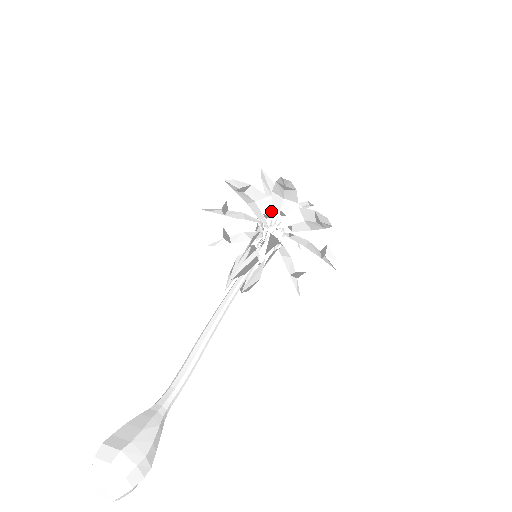
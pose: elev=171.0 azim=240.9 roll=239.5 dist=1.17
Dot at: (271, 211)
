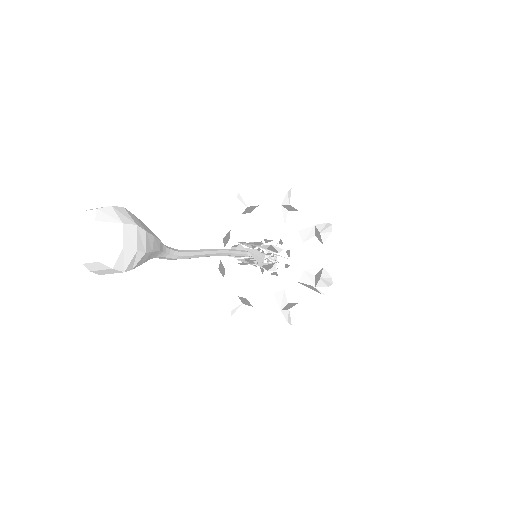
Dot at: (272, 236)
